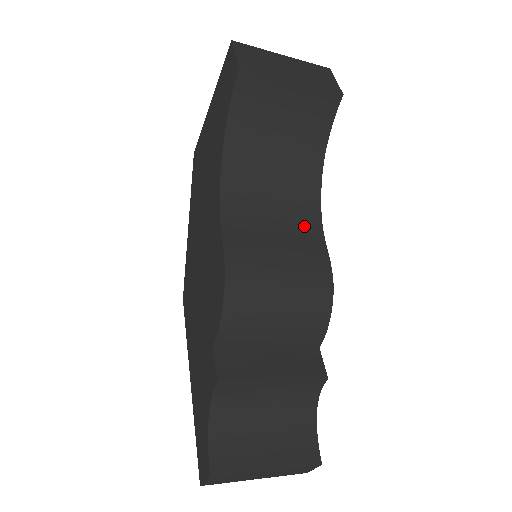
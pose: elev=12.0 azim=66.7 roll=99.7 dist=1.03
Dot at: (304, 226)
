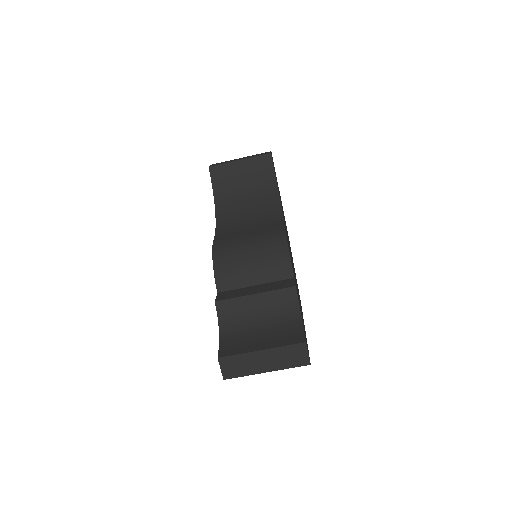
Dot at: (270, 221)
